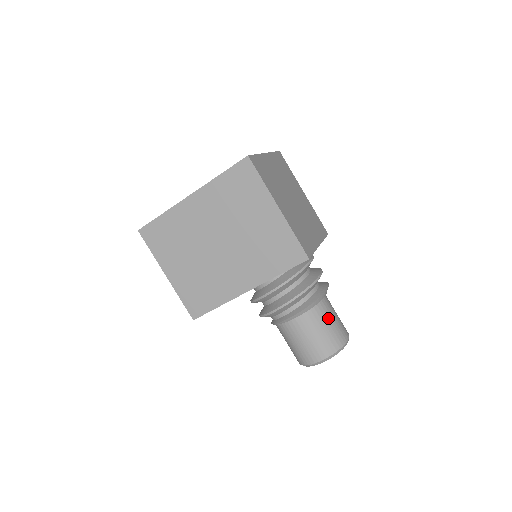
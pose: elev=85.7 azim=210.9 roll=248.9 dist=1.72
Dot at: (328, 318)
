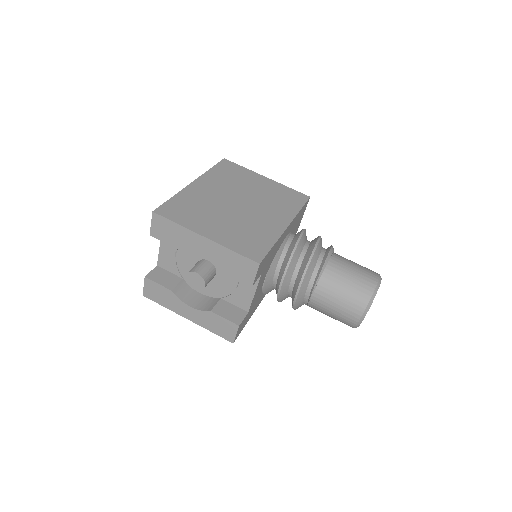
Dot at: occluded
